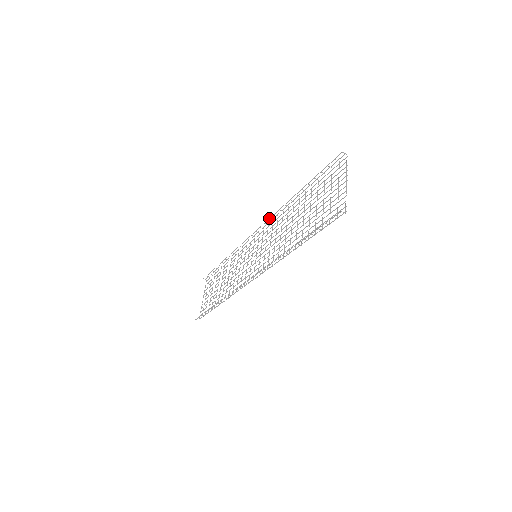
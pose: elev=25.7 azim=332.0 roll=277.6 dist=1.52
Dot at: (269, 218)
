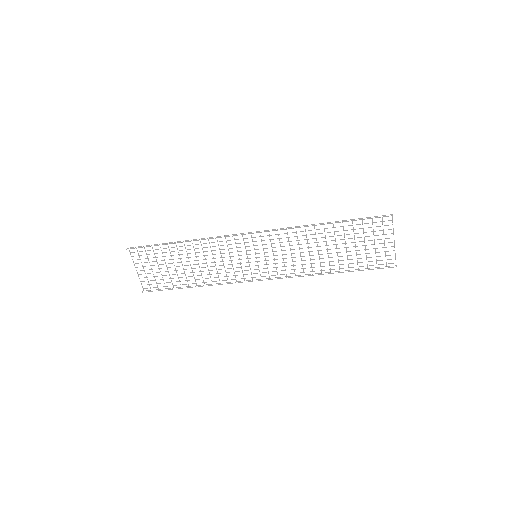
Dot at: (277, 230)
